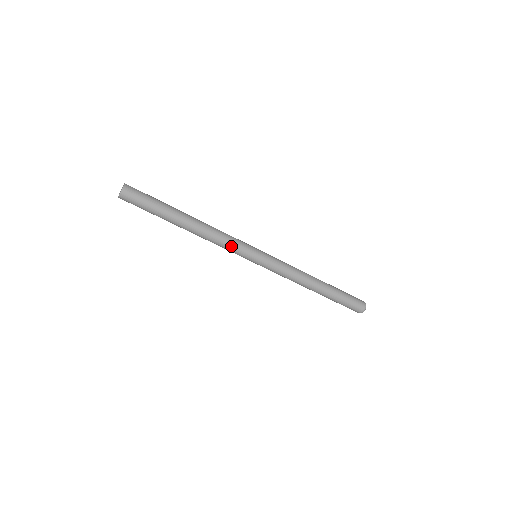
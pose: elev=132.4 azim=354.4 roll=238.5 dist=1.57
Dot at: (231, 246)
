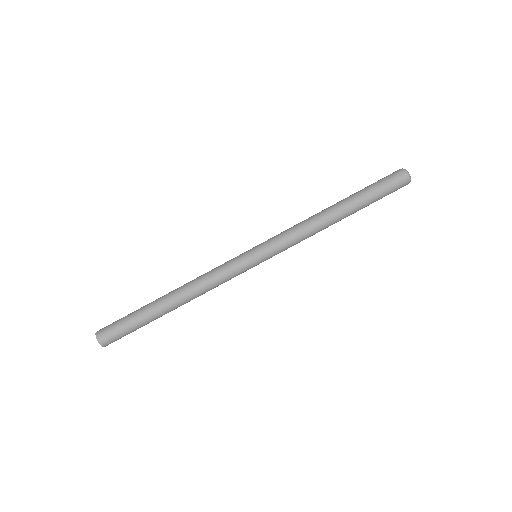
Dot at: (221, 270)
